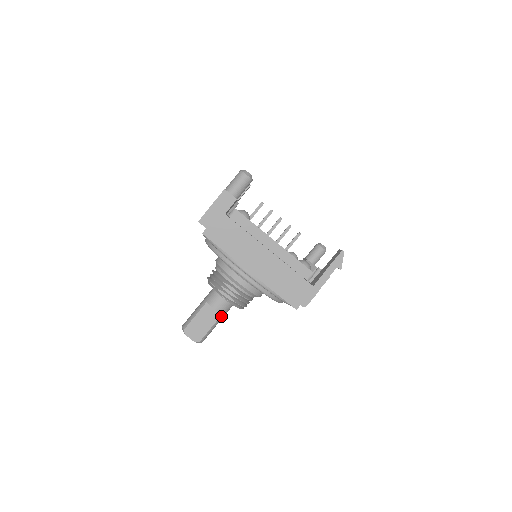
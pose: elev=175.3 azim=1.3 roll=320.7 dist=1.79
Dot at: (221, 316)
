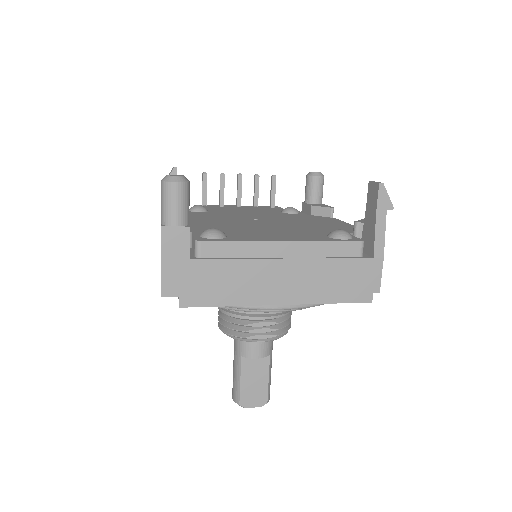
Dot at: (270, 357)
